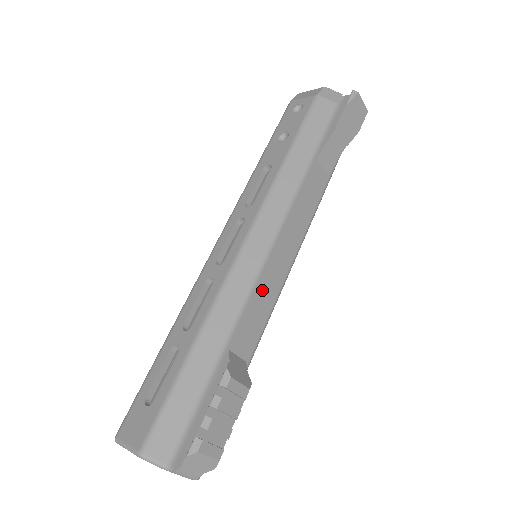
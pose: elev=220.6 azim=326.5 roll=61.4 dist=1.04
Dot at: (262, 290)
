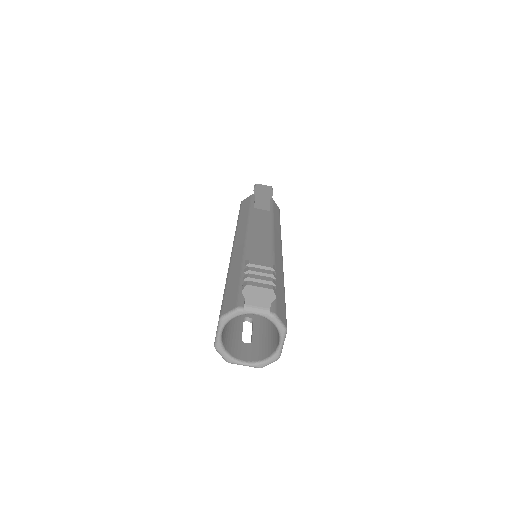
Dot at: (256, 245)
